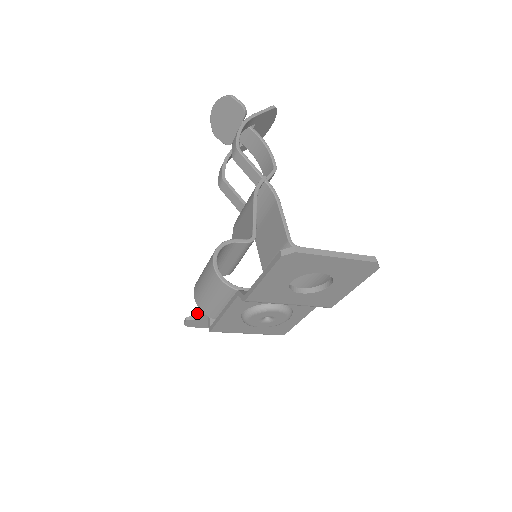
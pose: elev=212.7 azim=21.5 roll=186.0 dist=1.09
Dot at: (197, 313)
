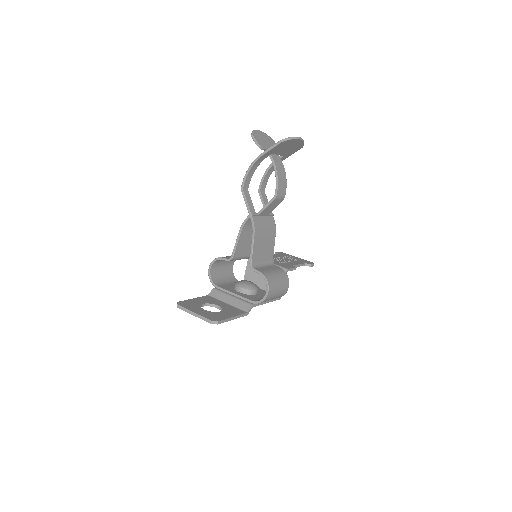
Dot at: occluded
